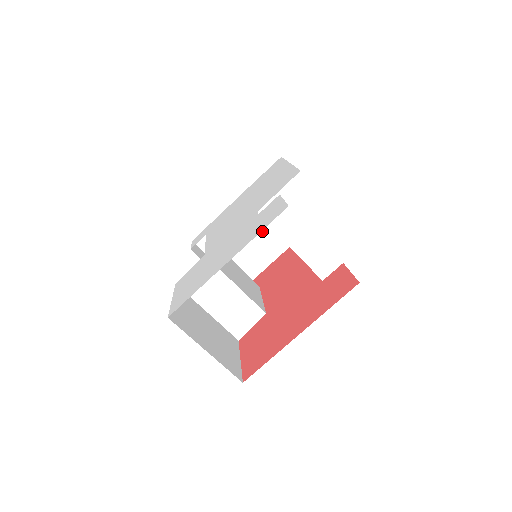
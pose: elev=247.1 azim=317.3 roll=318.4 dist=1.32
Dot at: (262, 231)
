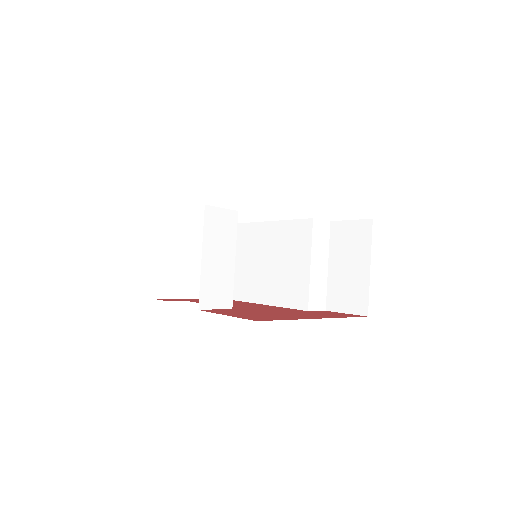
Dot at: occluded
